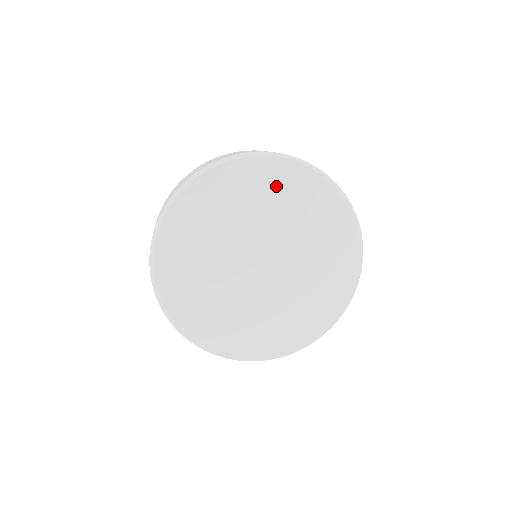
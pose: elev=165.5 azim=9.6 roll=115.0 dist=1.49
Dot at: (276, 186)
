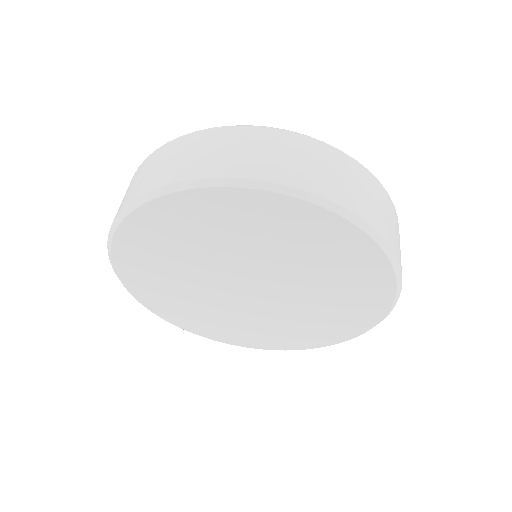
Dot at: (348, 267)
